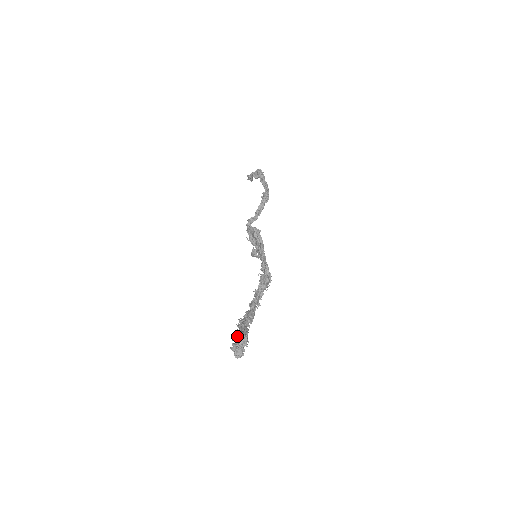
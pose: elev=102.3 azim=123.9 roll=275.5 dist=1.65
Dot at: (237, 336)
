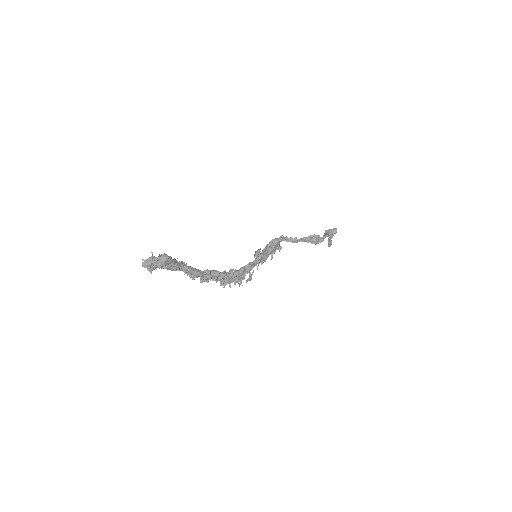
Dot at: (163, 255)
